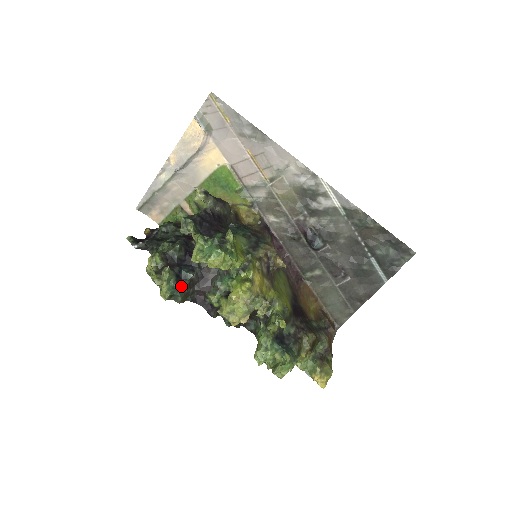
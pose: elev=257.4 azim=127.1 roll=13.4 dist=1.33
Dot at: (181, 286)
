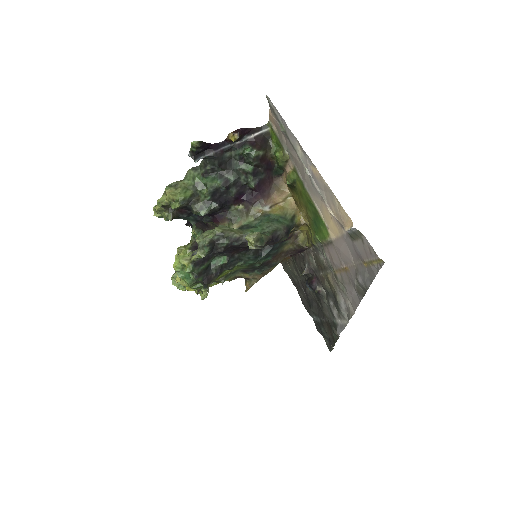
Dot at: (176, 218)
